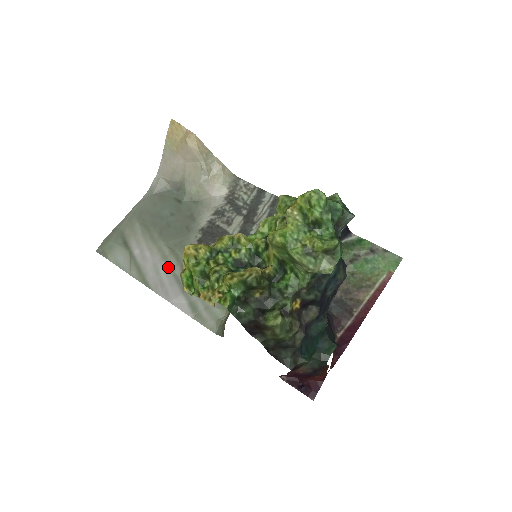
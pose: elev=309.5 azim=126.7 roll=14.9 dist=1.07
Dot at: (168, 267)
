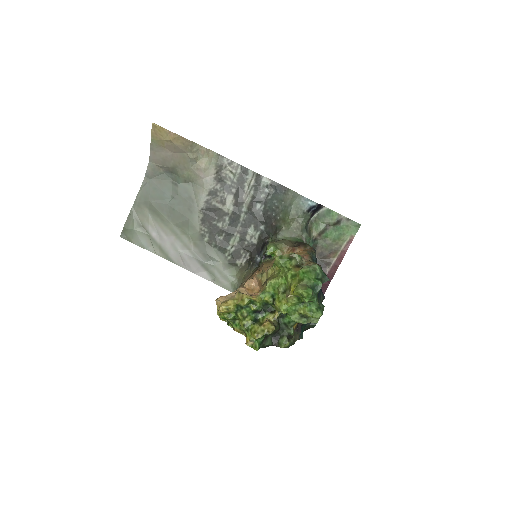
Dot at: (183, 245)
